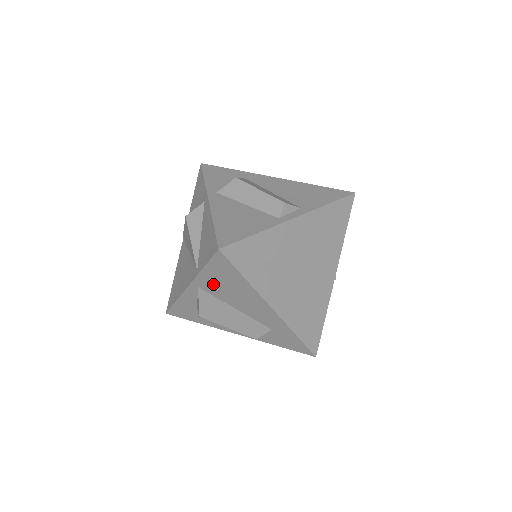
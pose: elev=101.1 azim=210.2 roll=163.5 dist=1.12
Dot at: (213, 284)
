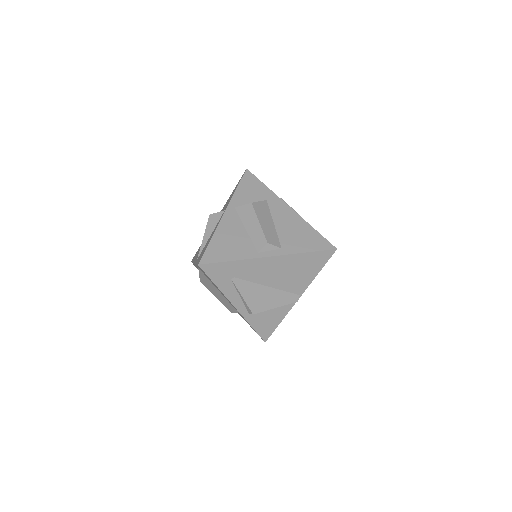
Dot at: occluded
